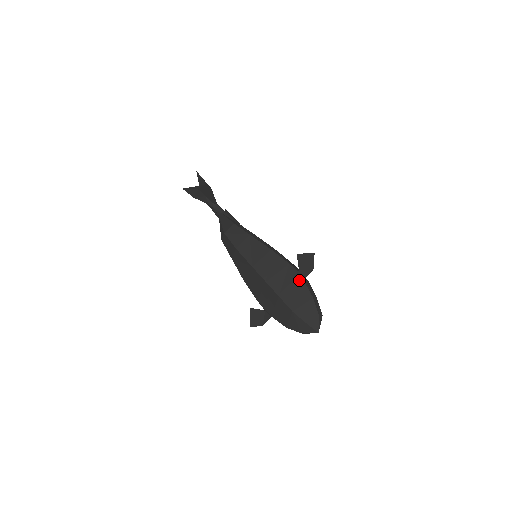
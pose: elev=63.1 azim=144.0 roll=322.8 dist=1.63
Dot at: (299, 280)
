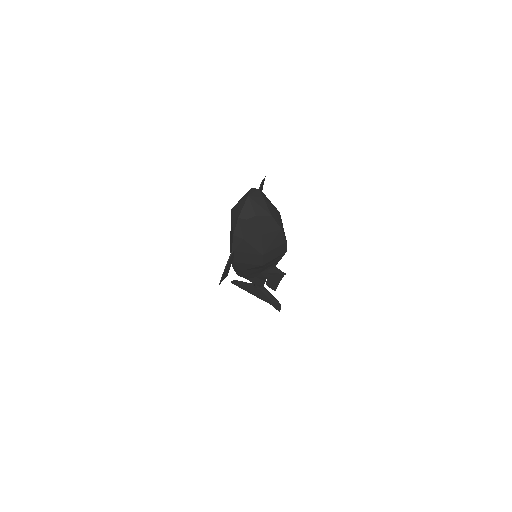
Dot at: occluded
